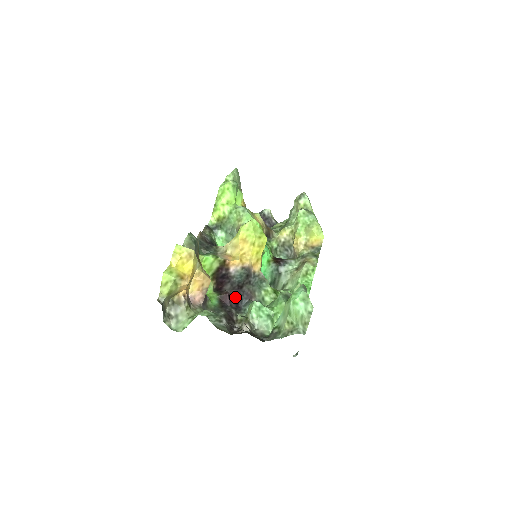
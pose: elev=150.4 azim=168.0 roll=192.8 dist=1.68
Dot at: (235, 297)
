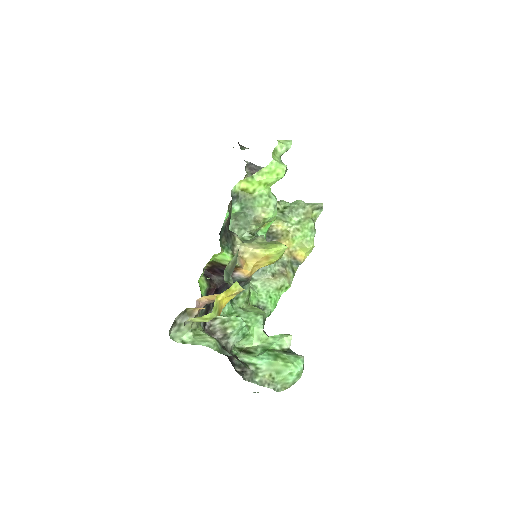
Dot at: (219, 290)
